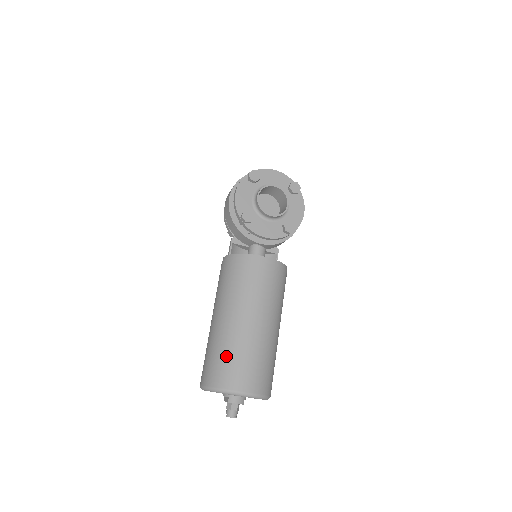
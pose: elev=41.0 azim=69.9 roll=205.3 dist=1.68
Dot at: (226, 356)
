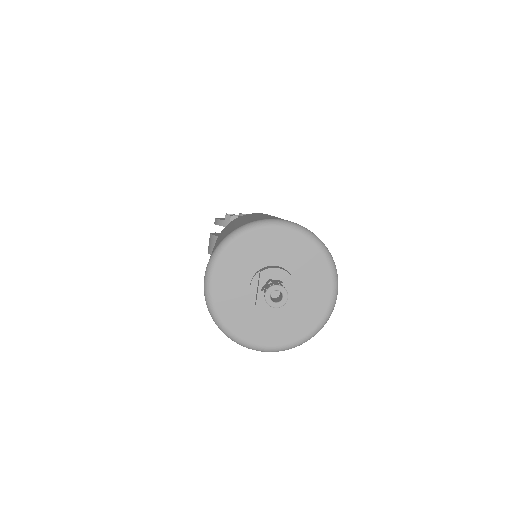
Dot at: (236, 225)
